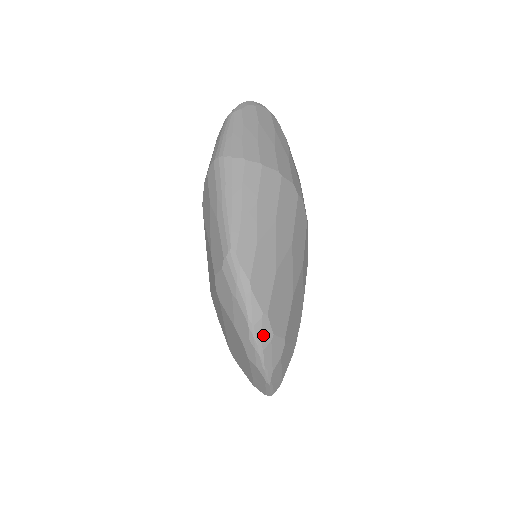
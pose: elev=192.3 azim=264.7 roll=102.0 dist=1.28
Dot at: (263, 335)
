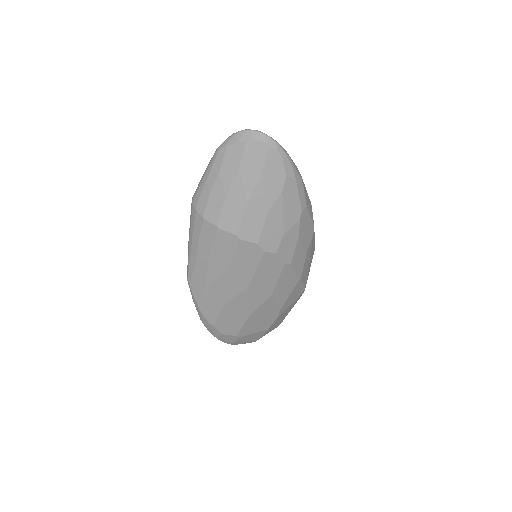
Dot at: (213, 331)
